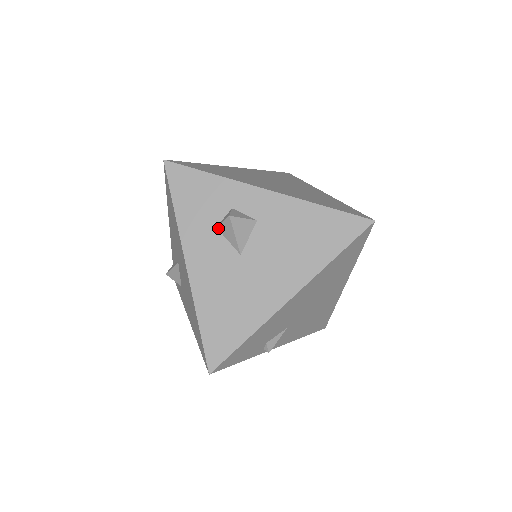
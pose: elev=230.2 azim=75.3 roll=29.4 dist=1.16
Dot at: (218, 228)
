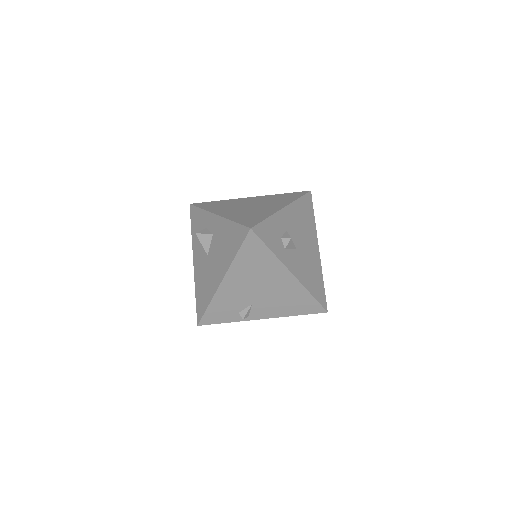
Dot at: occluded
